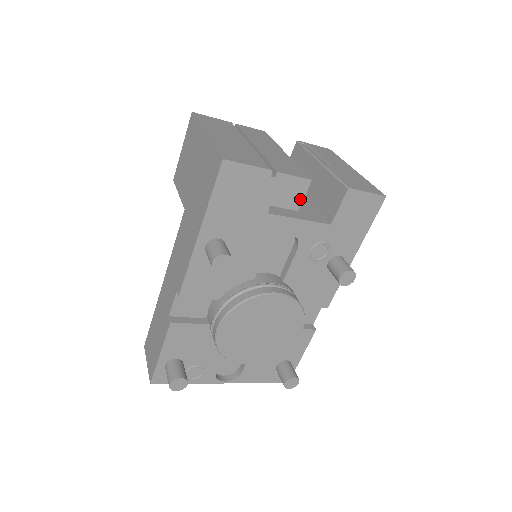
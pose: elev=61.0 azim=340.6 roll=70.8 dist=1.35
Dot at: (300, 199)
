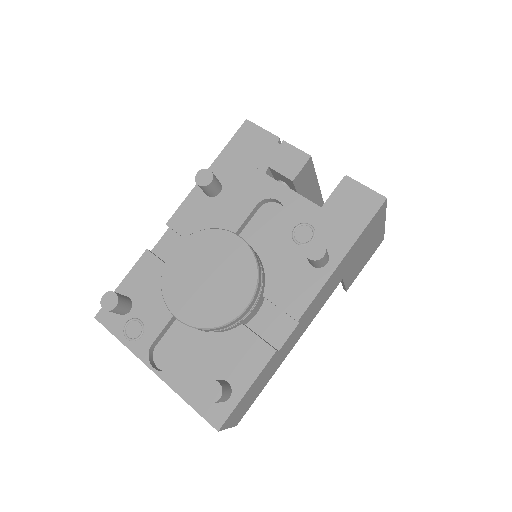
Dot at: (297, 170)
